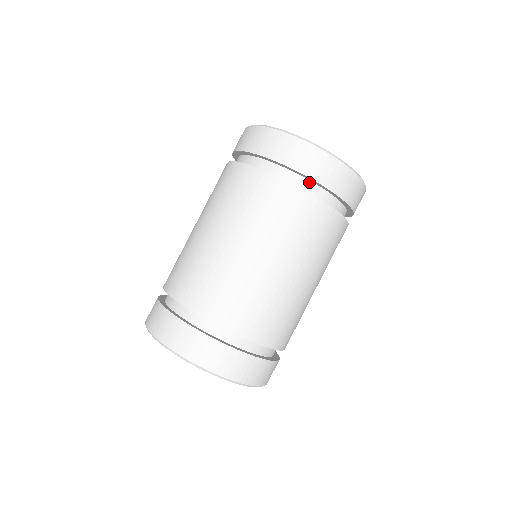
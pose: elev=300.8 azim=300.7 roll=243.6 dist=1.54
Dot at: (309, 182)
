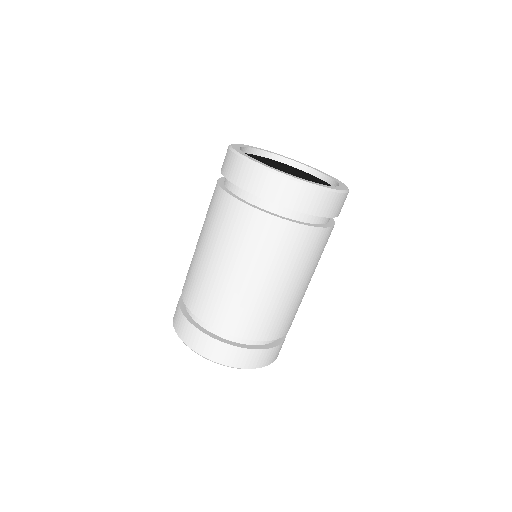
Dot at: occluded
